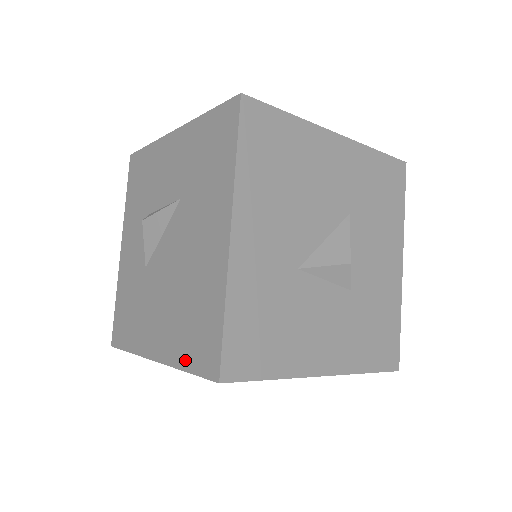
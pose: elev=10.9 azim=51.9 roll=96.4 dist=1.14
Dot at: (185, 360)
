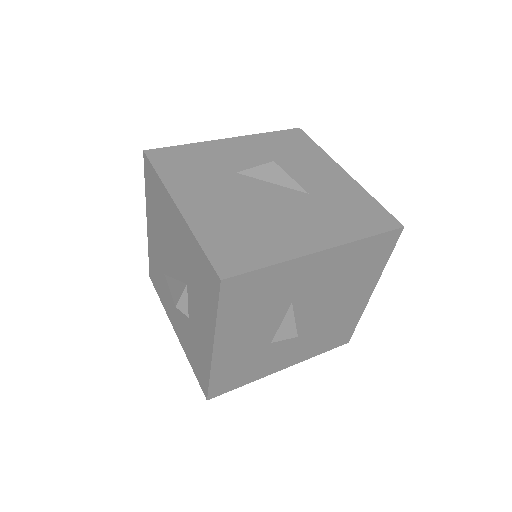
Dot at: (207, 240)
